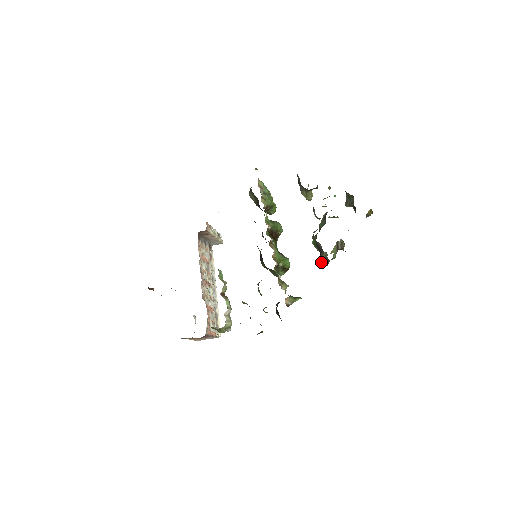
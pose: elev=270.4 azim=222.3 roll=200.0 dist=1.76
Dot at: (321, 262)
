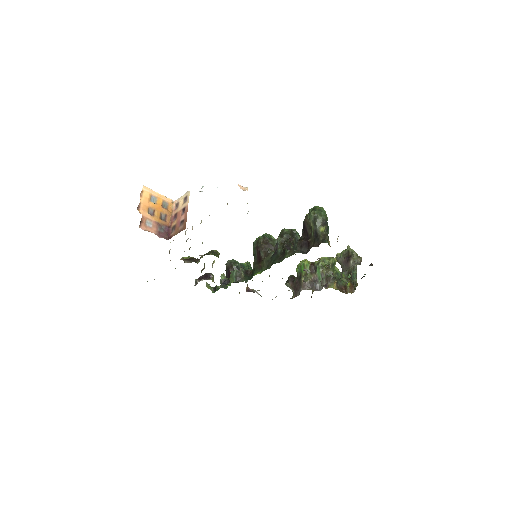
Dot at: (288, 286)
